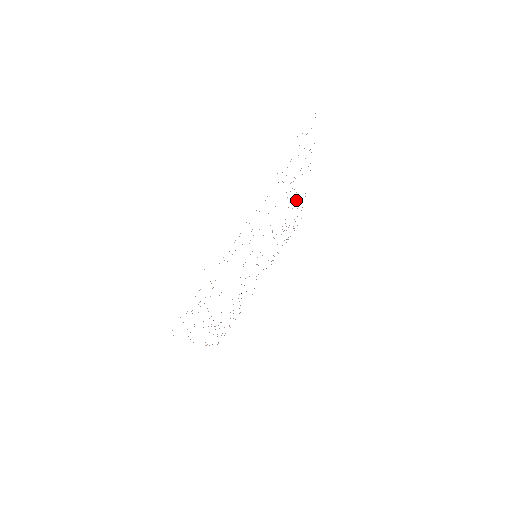
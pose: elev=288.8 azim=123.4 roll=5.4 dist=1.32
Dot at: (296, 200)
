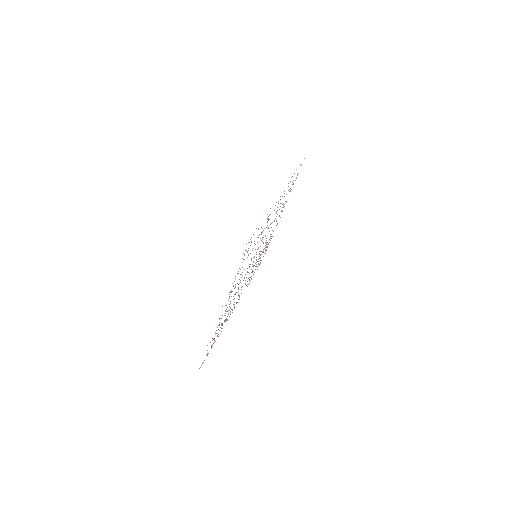
Dot at: occluded
